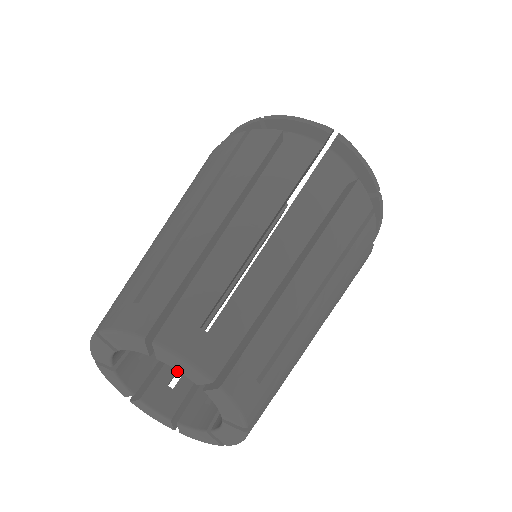
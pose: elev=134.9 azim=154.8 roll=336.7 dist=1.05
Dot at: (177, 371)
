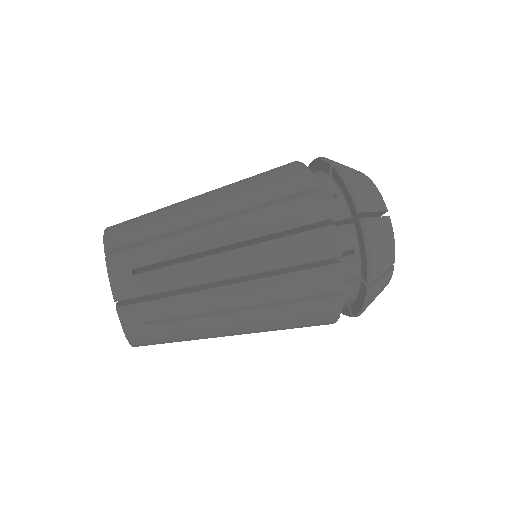
Dot at: occluded
